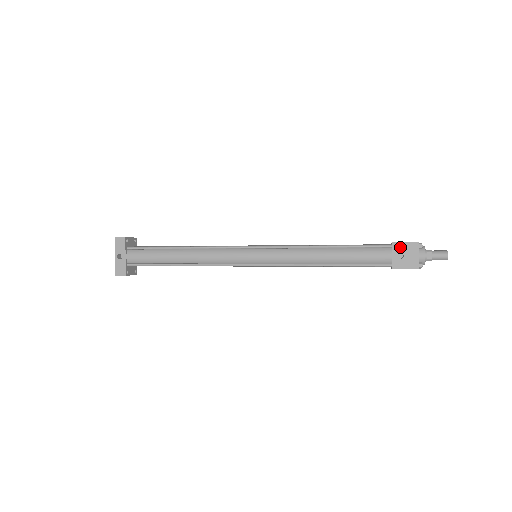
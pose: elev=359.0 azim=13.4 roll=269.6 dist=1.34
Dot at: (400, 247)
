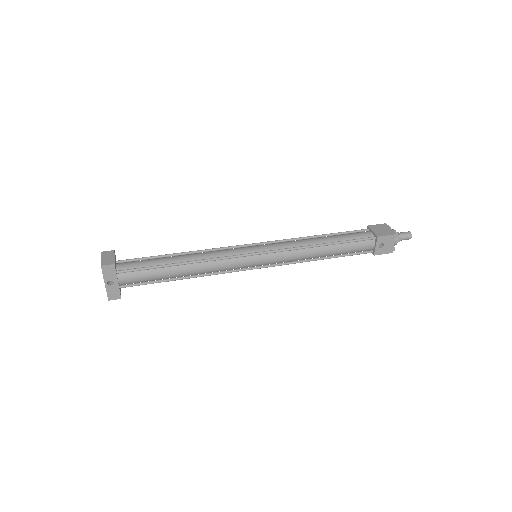
Dot at: (383, 239)
